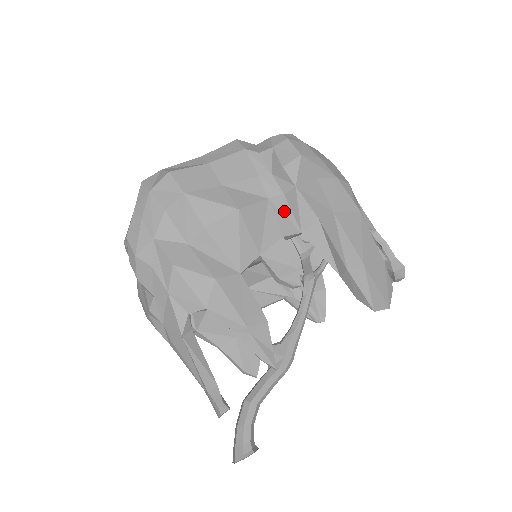
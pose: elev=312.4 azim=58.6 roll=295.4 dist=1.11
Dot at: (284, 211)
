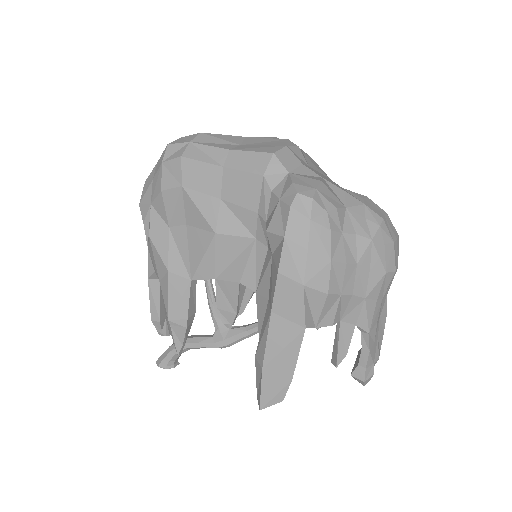
Dot at: (258, 262)
